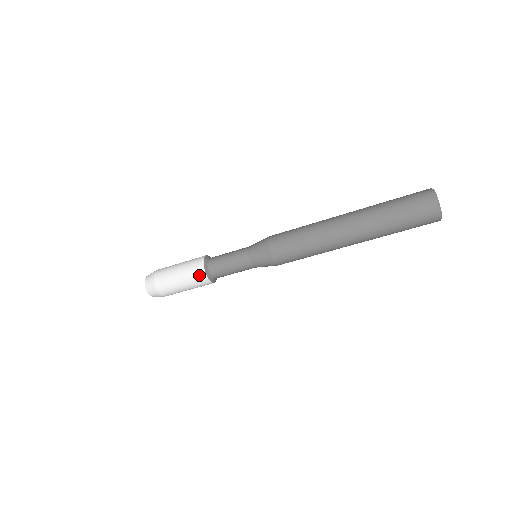
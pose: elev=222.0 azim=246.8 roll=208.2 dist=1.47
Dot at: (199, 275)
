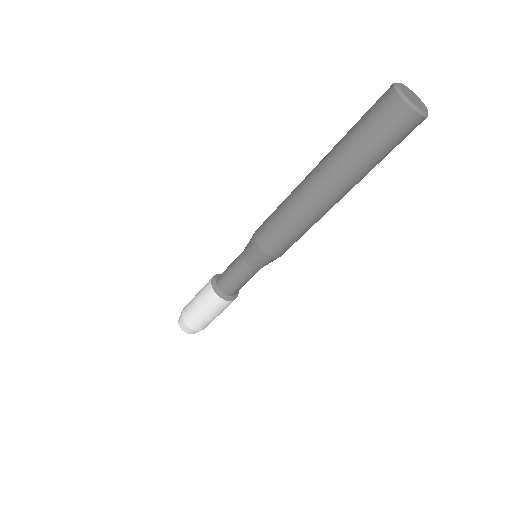
Dot at: (207, 286)
